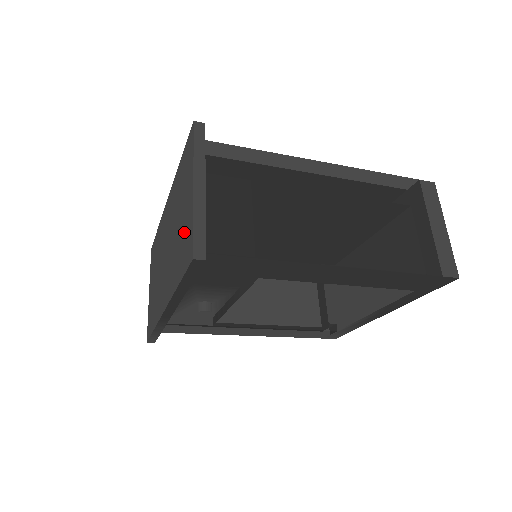
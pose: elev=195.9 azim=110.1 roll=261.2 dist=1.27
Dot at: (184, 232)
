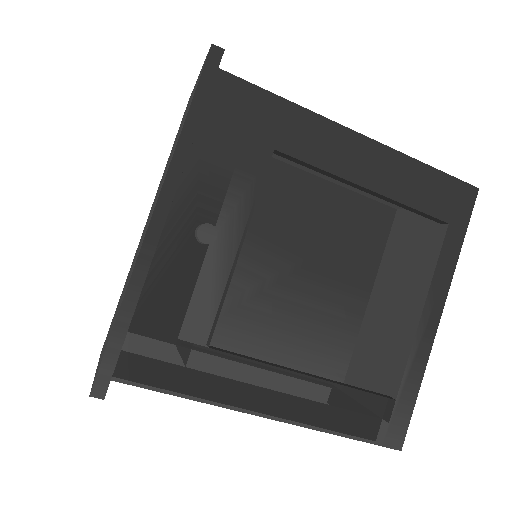
Dot at: occluded
